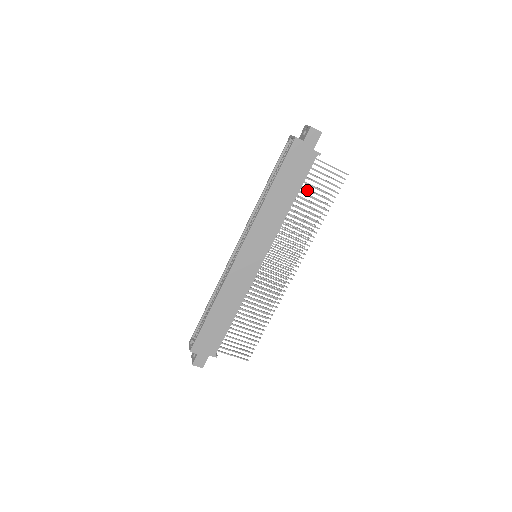
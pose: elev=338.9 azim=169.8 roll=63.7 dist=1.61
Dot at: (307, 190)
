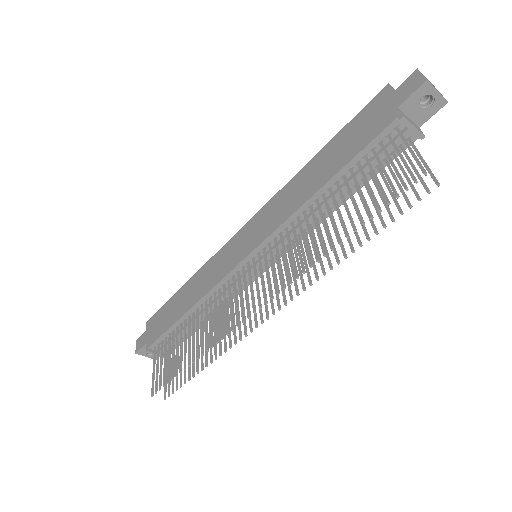
Dot at: (354, 178)
